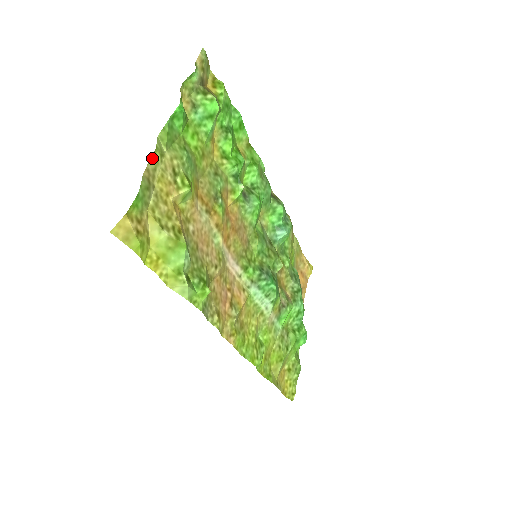
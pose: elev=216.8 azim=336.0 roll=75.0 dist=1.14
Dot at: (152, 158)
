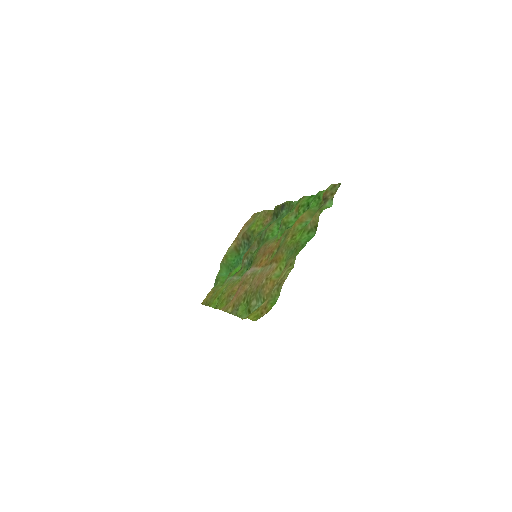
Dot at: (289, 272)
